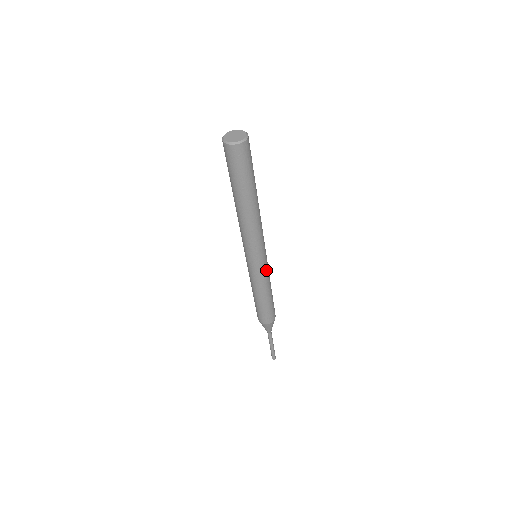
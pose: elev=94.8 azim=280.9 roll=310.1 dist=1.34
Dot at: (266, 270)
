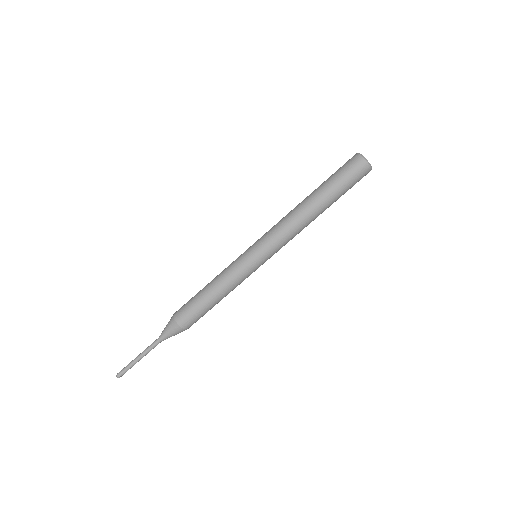
Dot at: (249, 274)
